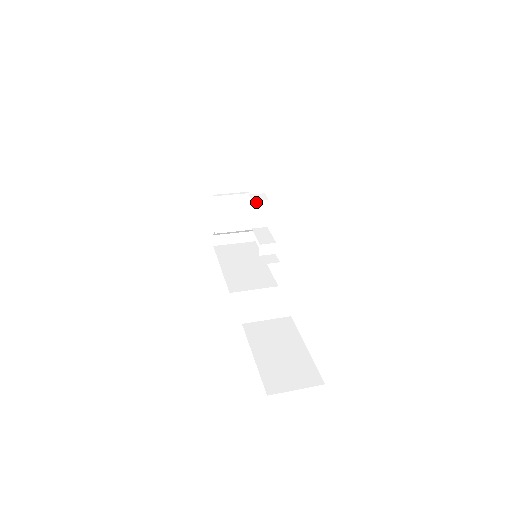
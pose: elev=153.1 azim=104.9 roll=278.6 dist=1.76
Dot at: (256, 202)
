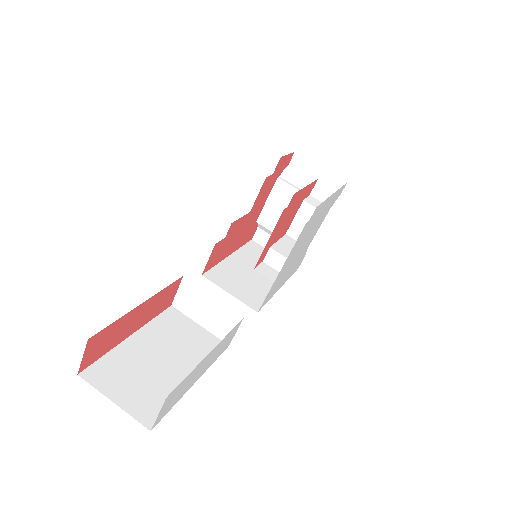
Dot at: (307, 204)
